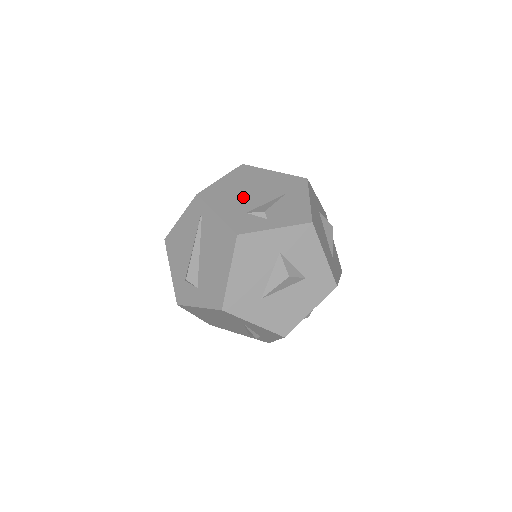
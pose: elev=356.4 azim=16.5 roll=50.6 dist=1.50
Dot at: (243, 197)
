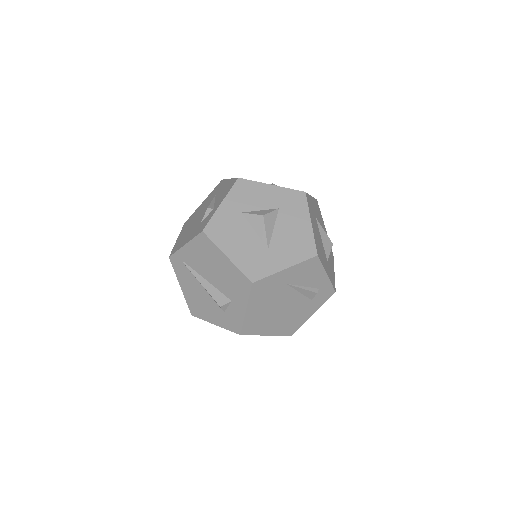
Dot at: (194, 225)
